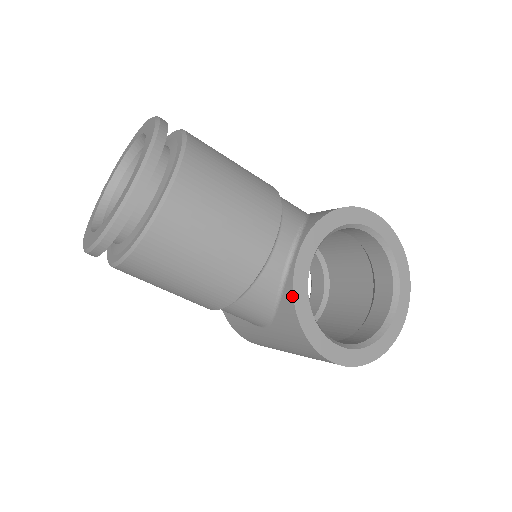
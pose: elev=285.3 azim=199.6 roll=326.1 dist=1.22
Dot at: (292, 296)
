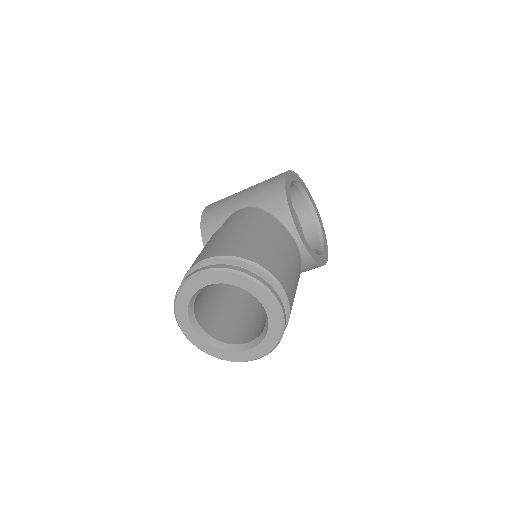
Dot at: (312, 259)
